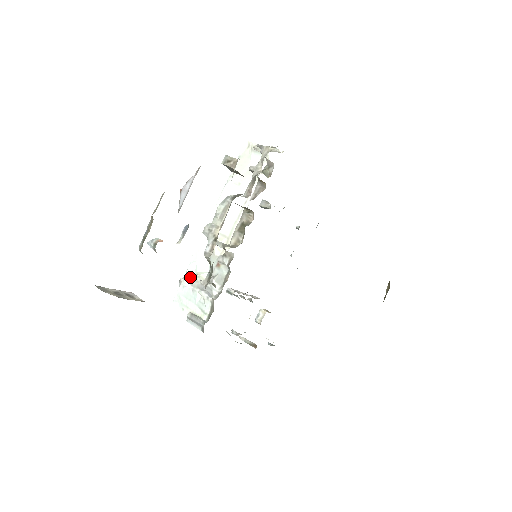
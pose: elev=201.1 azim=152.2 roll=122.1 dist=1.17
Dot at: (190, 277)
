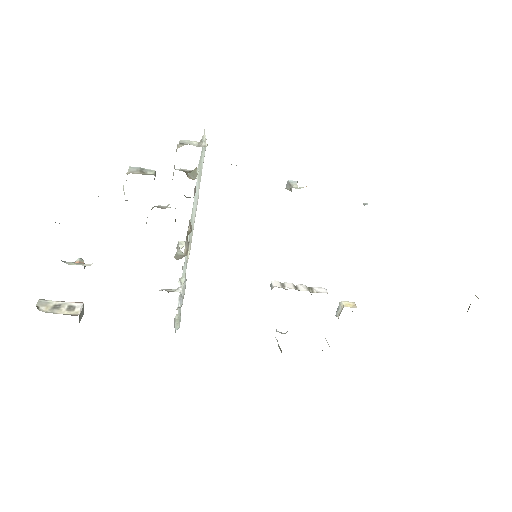
Dot at: occluded
